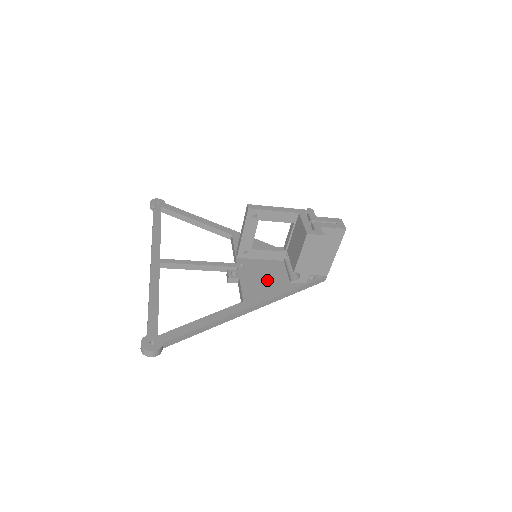
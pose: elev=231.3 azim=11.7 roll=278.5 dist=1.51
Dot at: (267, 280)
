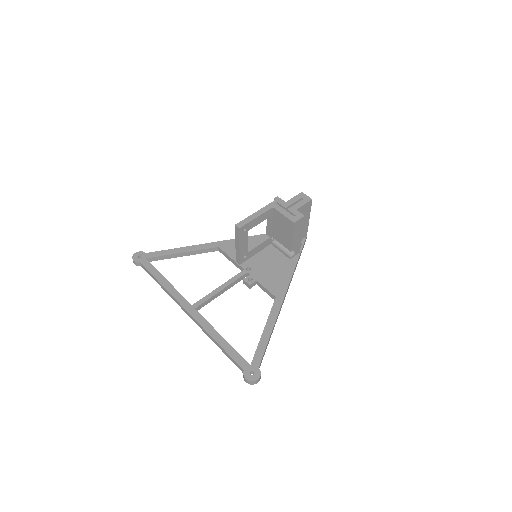
Dot at: (275, 269)
